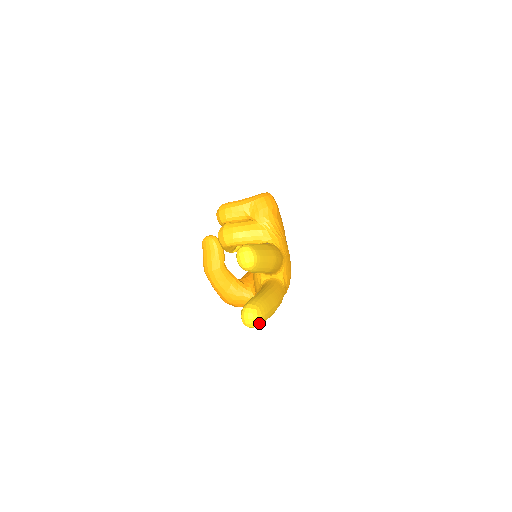
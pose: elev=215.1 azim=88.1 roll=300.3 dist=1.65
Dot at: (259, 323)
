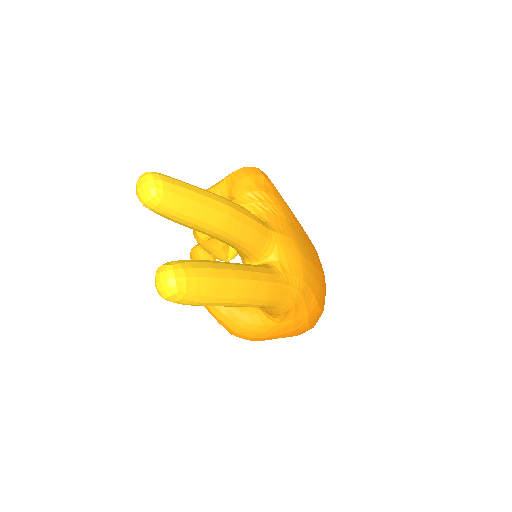
Dot at: (183, 289)
